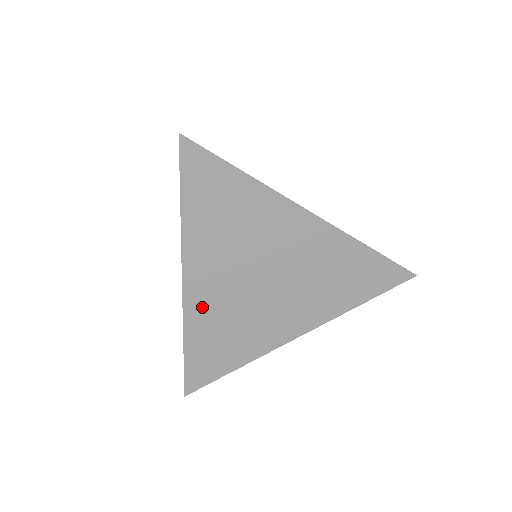
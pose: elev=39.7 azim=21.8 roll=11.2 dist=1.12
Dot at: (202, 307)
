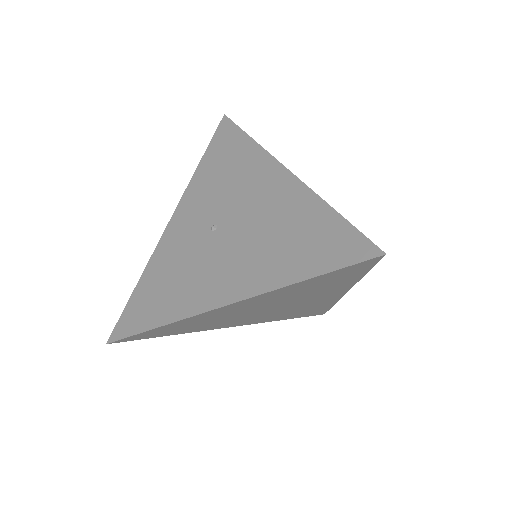
Dot at: (210, 315)
